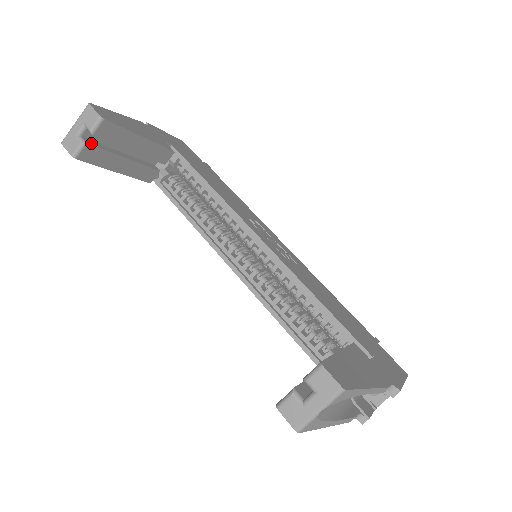
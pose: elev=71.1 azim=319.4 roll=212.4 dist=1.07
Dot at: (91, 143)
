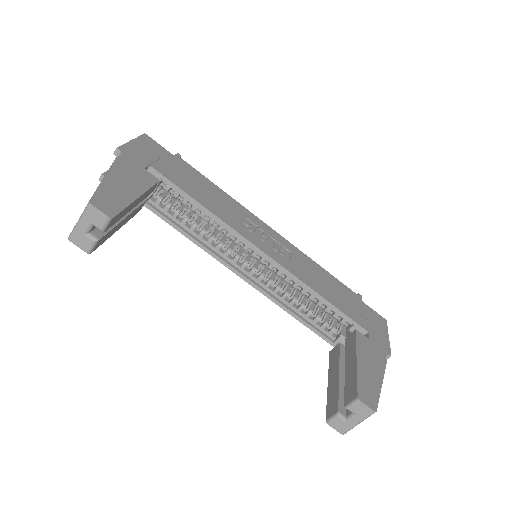
Dot at: (100, 234)
